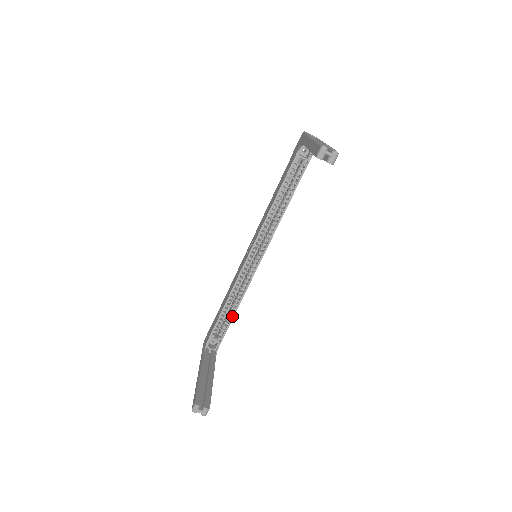
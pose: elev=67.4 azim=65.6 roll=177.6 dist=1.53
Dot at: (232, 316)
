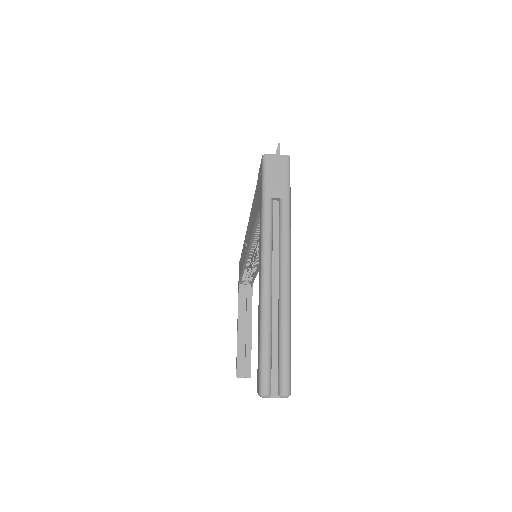
Dot at: (254, 276)
